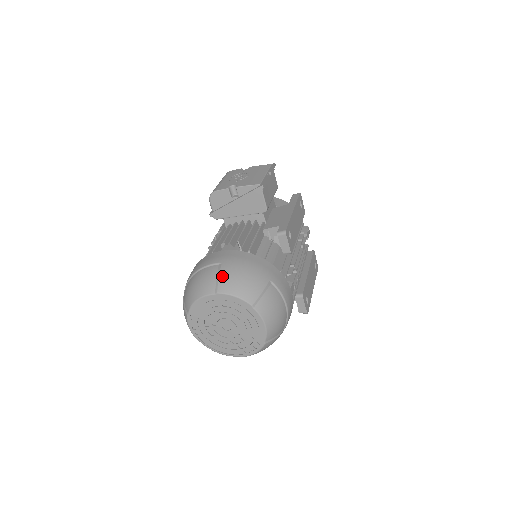
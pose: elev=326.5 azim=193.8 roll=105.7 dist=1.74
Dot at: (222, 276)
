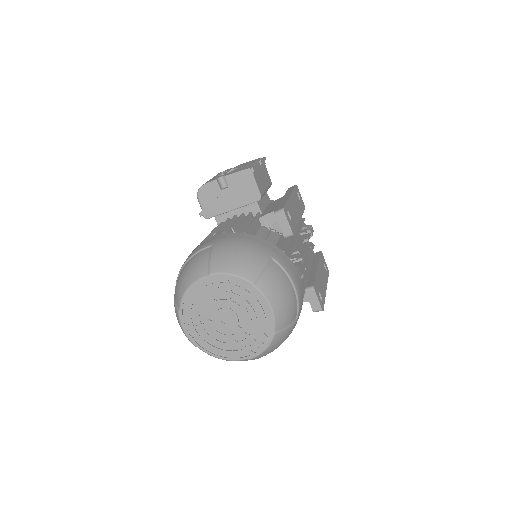
Dot at: (214, 256)
